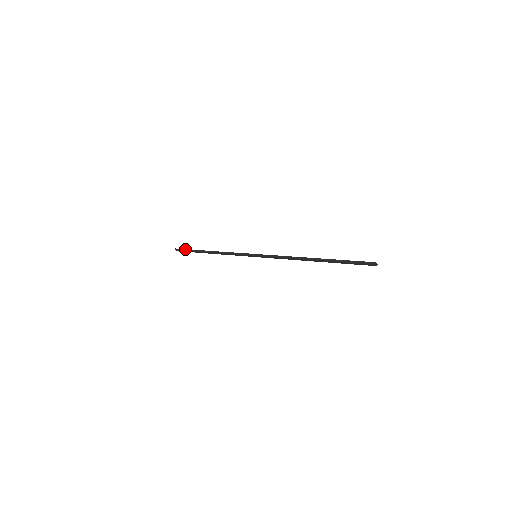
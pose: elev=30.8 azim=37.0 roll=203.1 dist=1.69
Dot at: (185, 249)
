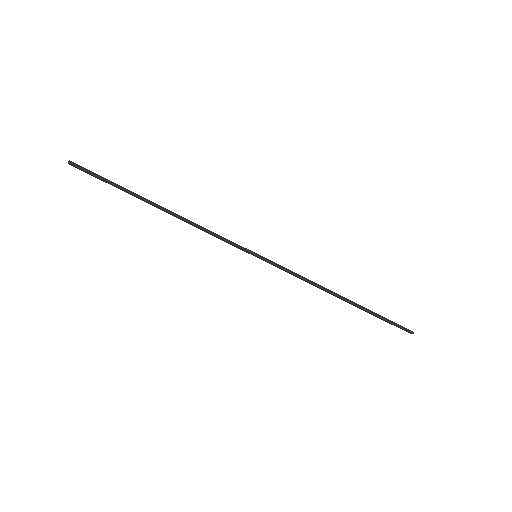
Dot at: occluded
